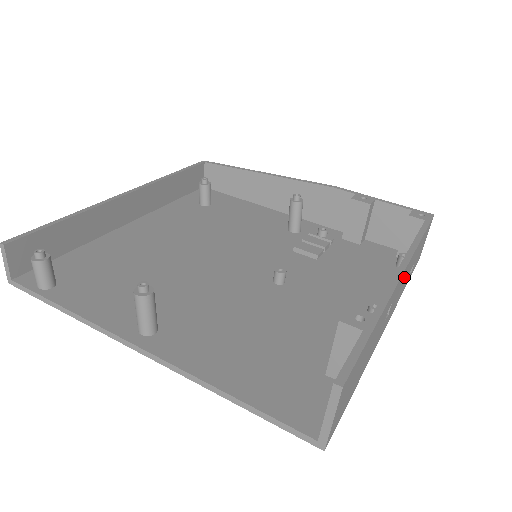
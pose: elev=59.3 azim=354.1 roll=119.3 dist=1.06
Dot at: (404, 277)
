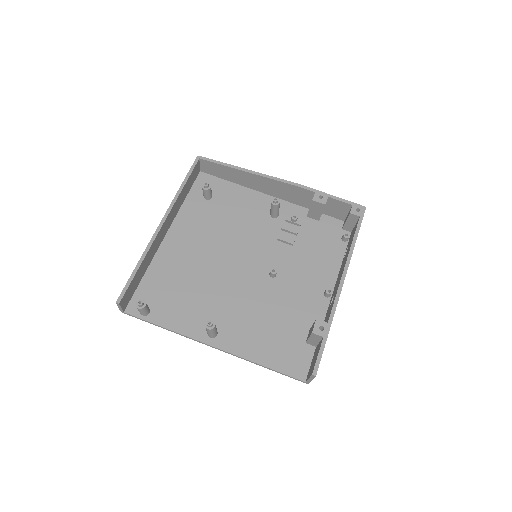
Dot at: occluded
